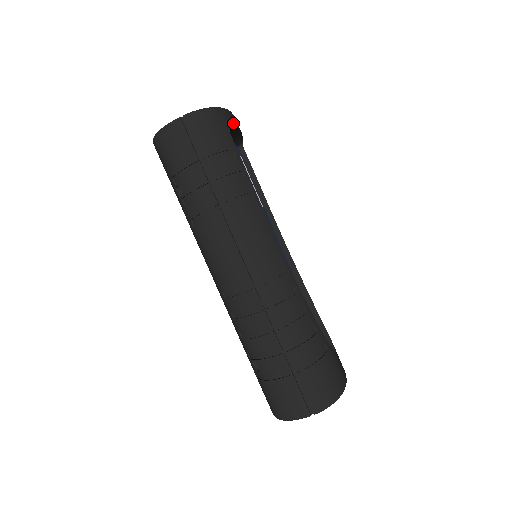
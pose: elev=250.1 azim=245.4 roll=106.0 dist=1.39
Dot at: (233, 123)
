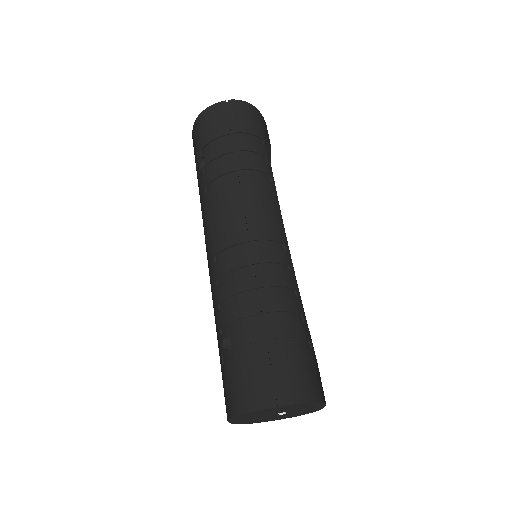
Dot at: occluded
